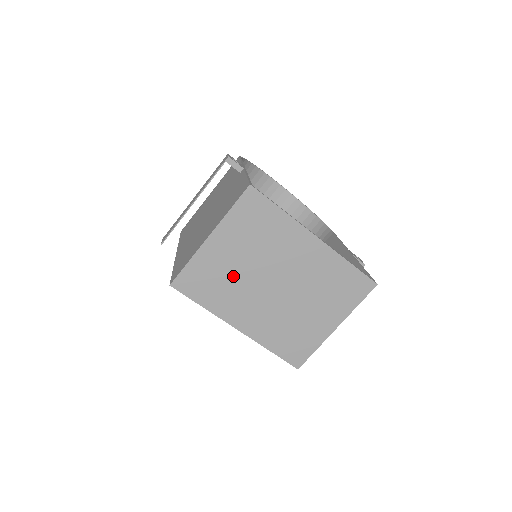
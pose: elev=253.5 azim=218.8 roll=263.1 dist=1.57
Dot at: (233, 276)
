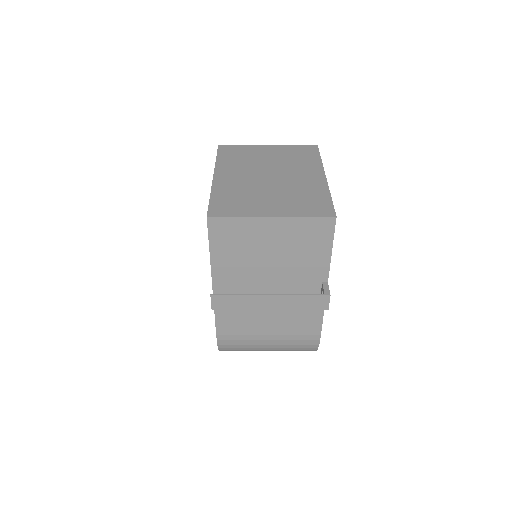
Dot at: (253, 160)
